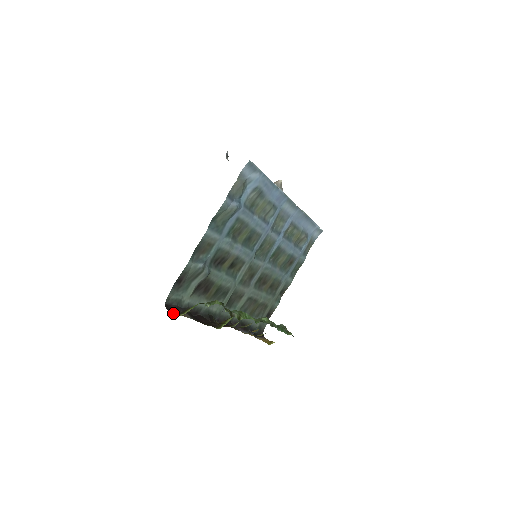
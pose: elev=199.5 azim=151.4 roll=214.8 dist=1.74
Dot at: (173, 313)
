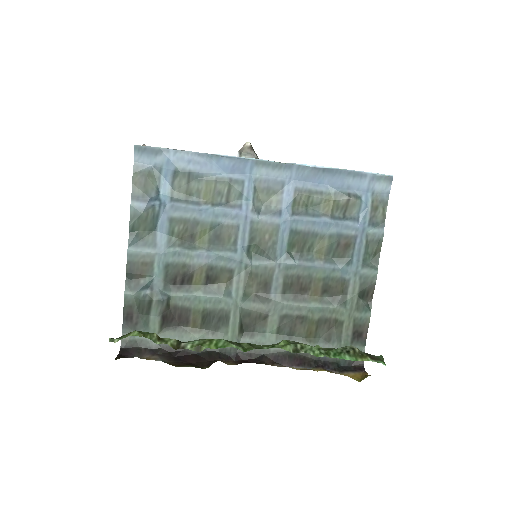
Dot at: (116, 358)
